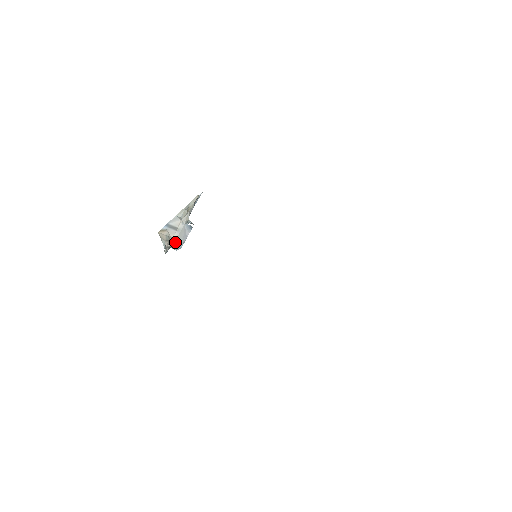
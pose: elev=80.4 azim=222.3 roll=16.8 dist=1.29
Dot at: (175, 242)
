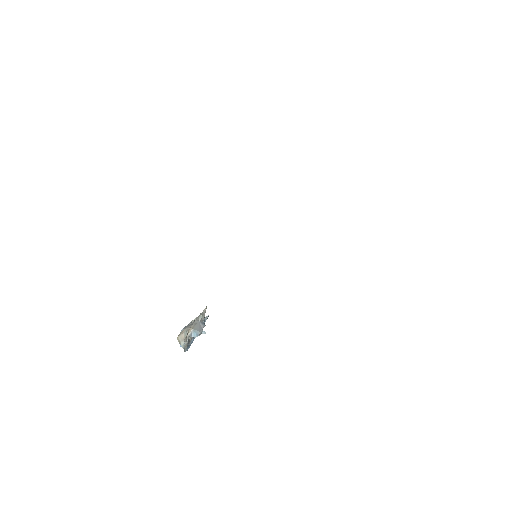
Dot at: (193, 329)
